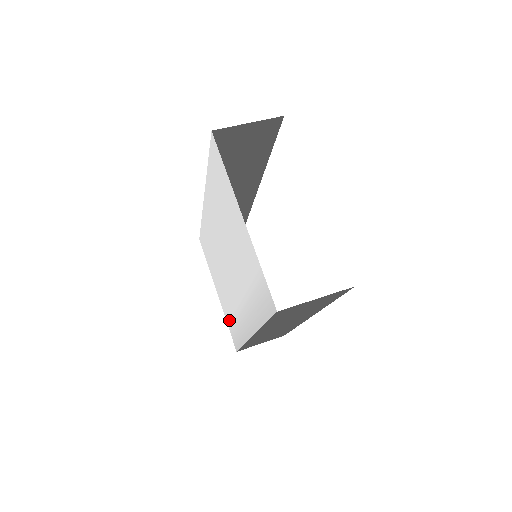
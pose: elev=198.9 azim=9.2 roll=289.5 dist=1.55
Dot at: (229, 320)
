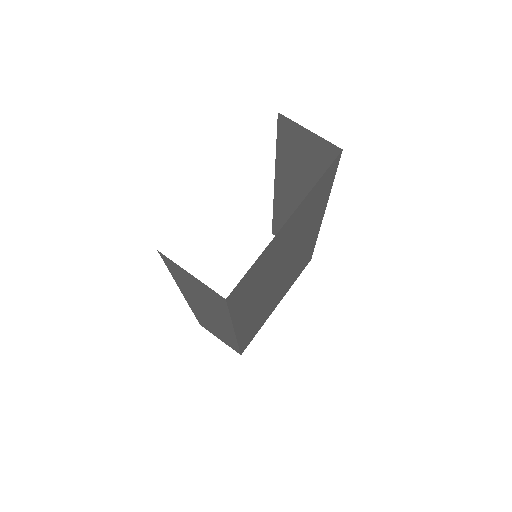
Dot at: occluded
